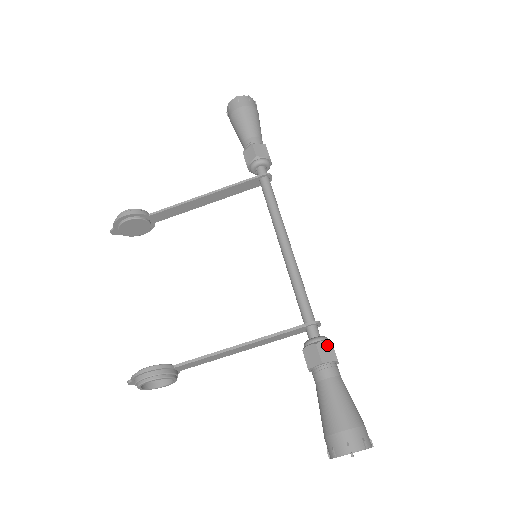
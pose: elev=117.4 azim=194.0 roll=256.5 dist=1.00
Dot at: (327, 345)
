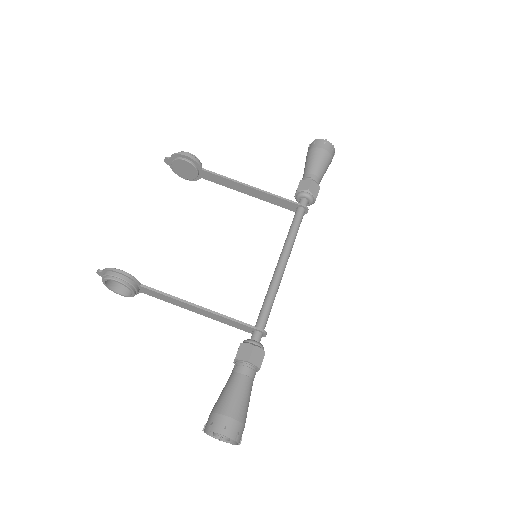
Dot at: (261, 352)
